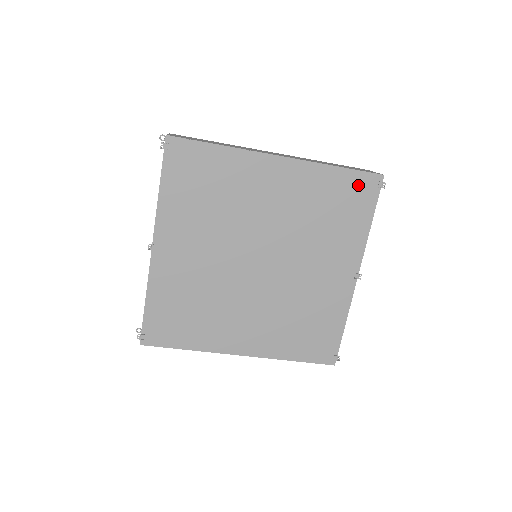
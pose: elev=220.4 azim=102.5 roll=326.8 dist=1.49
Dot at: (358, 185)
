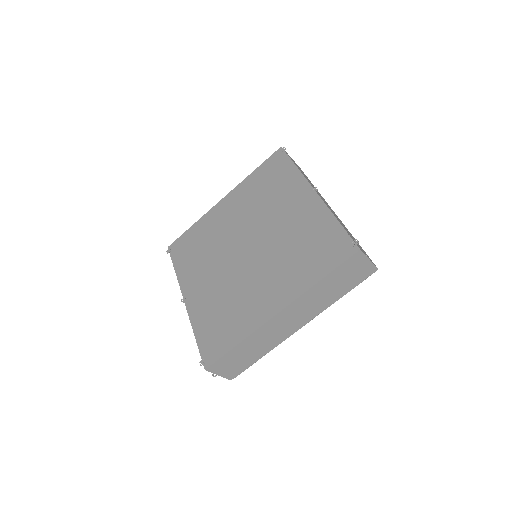
Dot at: (271, 164)
